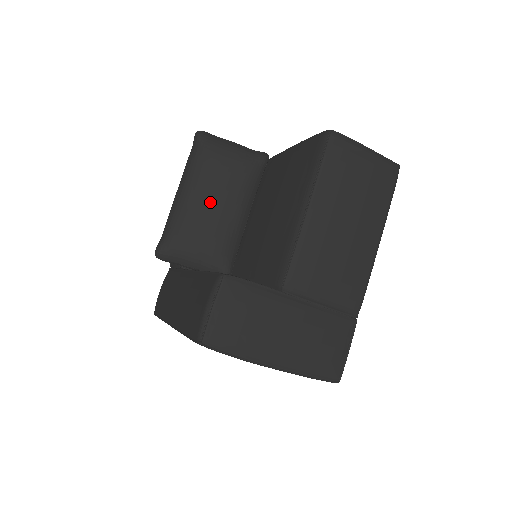
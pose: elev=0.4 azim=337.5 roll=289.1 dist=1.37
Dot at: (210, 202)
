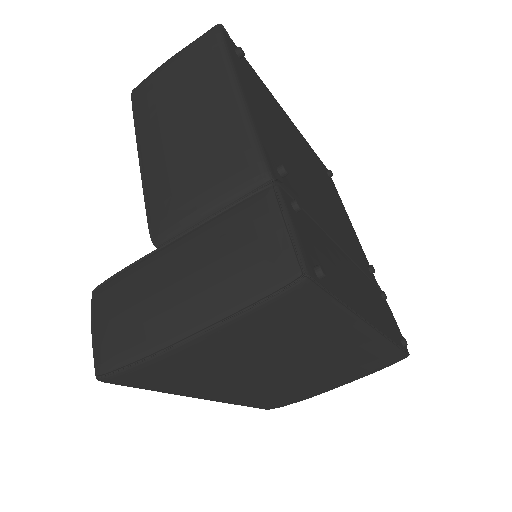
Dot at: occluded
